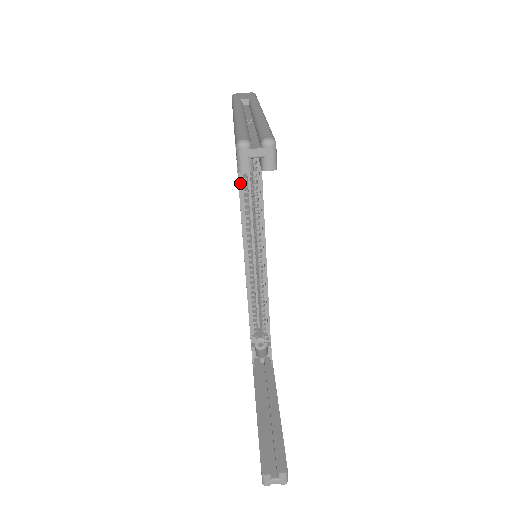
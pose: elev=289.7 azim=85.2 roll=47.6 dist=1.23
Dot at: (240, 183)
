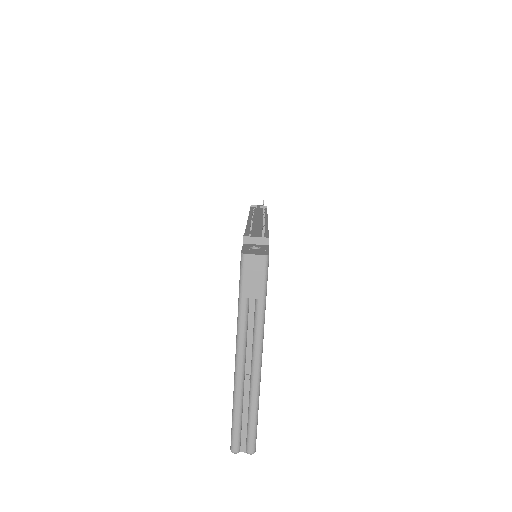
Dot at: occluded
